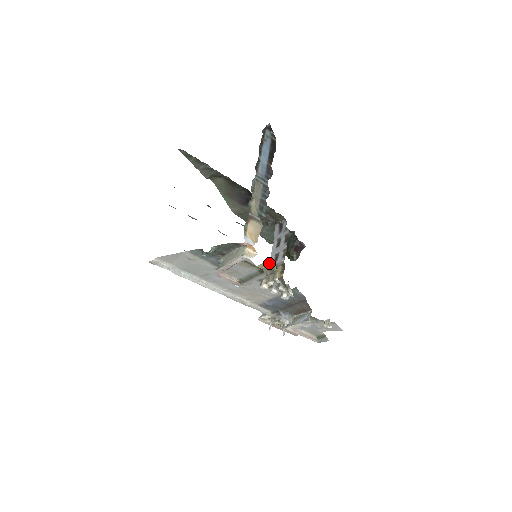
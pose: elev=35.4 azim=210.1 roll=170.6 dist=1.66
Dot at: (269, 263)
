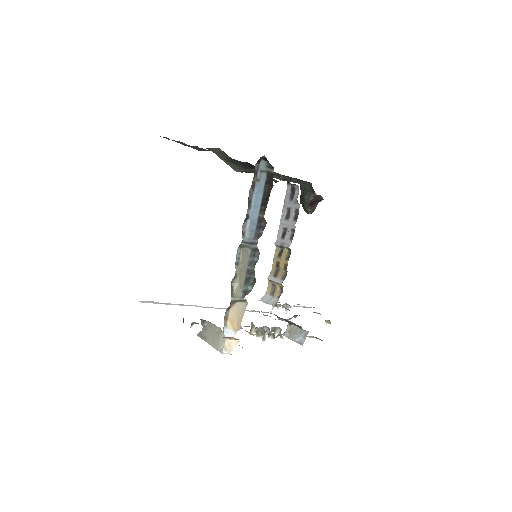
Dot at: (255, 334)
